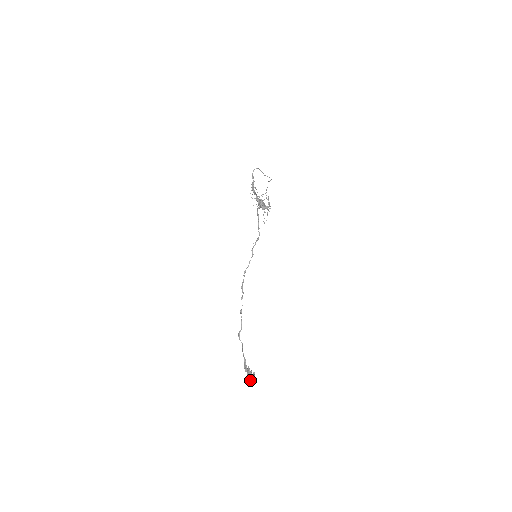
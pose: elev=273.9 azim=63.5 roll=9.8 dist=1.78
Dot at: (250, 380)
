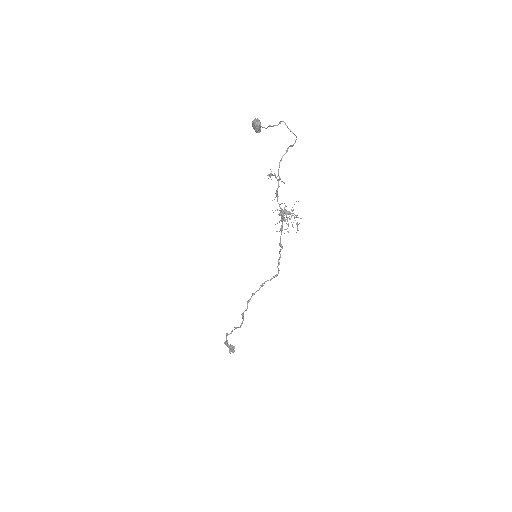
Dot at: (230, 352)
